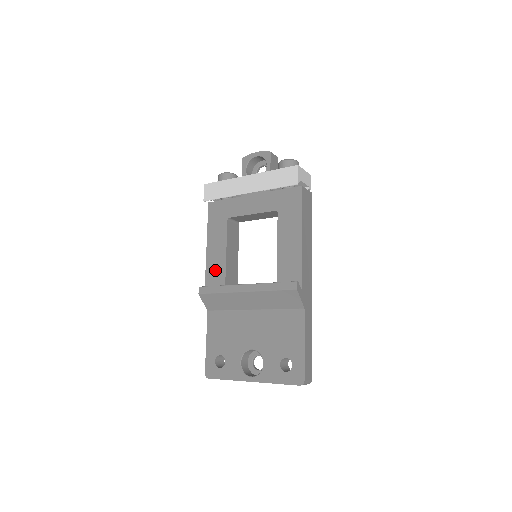
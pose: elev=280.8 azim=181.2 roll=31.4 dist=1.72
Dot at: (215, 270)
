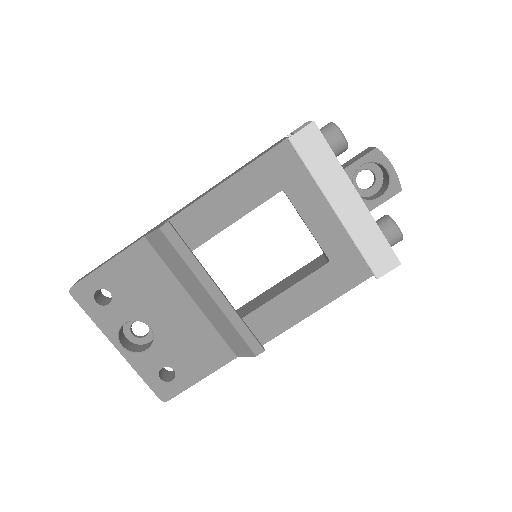
Dot at: (204, 219)
